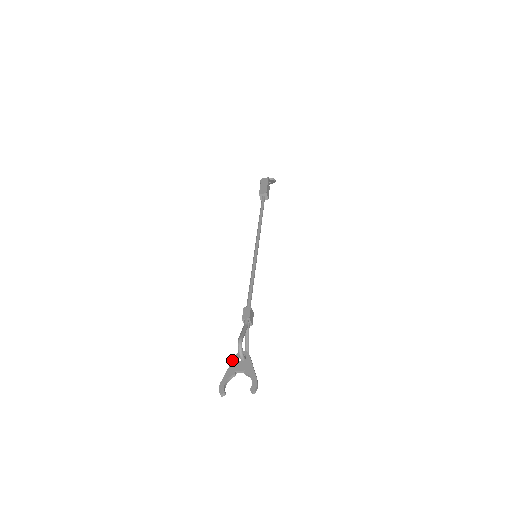
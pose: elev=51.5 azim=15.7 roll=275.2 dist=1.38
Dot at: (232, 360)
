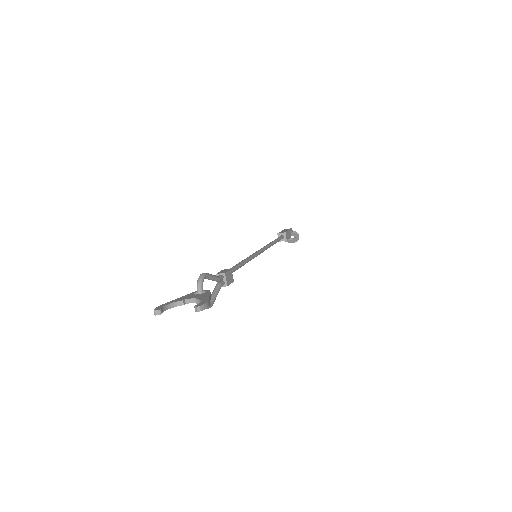
Dot at: occluded
